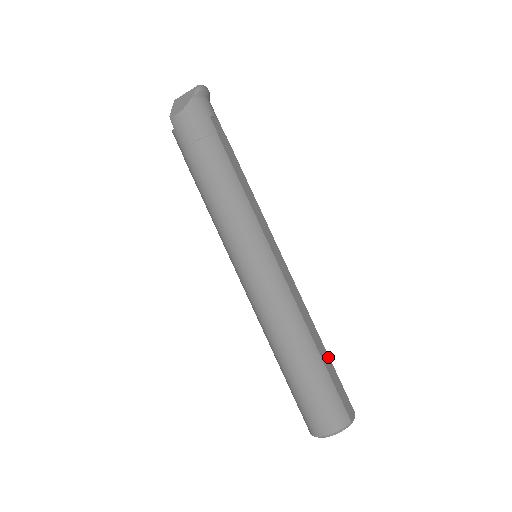
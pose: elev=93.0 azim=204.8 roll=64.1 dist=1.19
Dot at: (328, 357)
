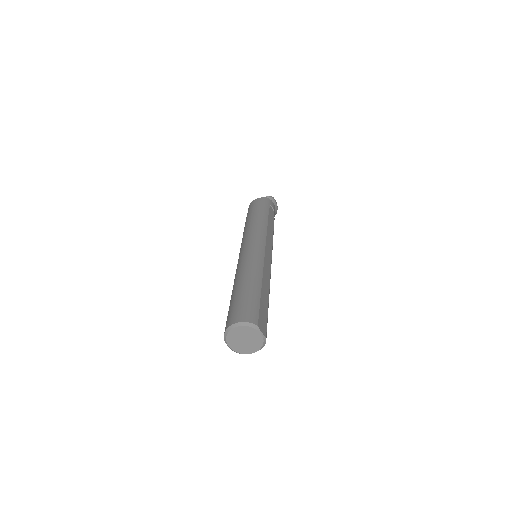
Dot at: (267, 303)
